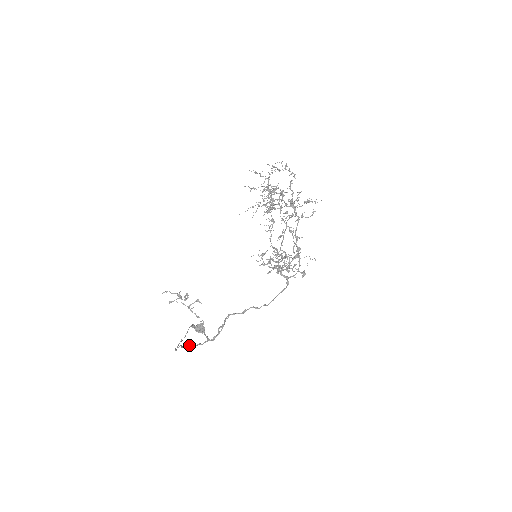
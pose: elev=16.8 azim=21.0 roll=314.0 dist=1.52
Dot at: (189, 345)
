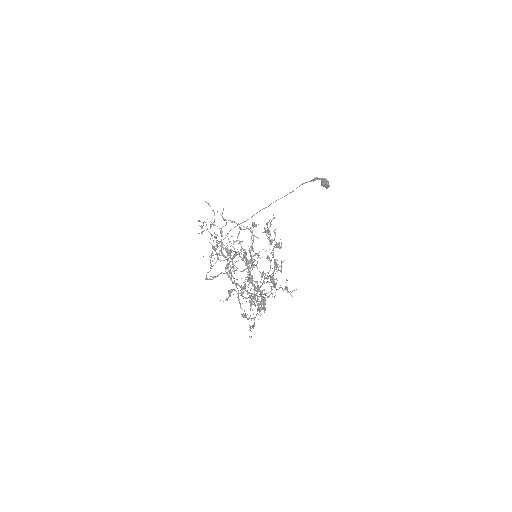
Dot at: (211, 255)
